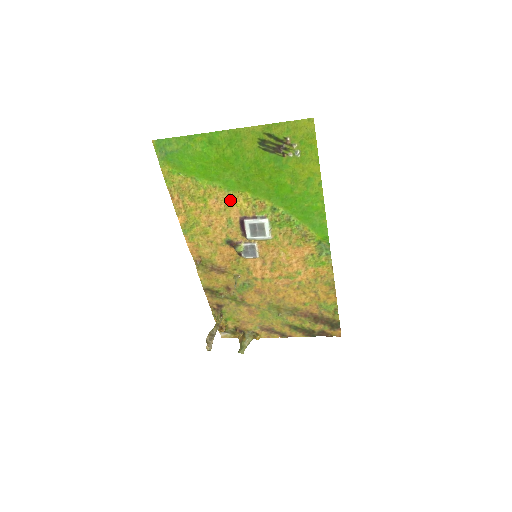
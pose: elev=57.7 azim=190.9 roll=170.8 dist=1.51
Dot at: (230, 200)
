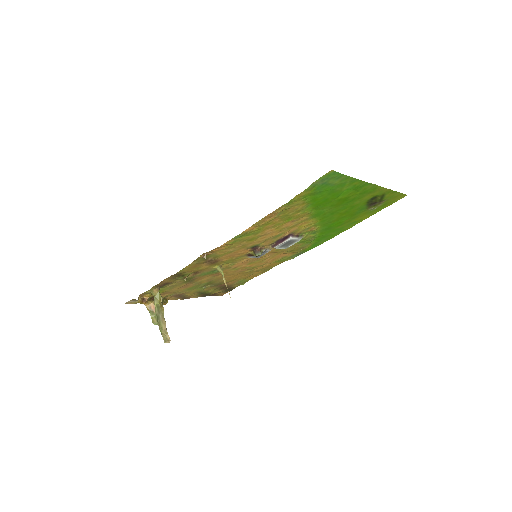
Dot at: (302, 222)
